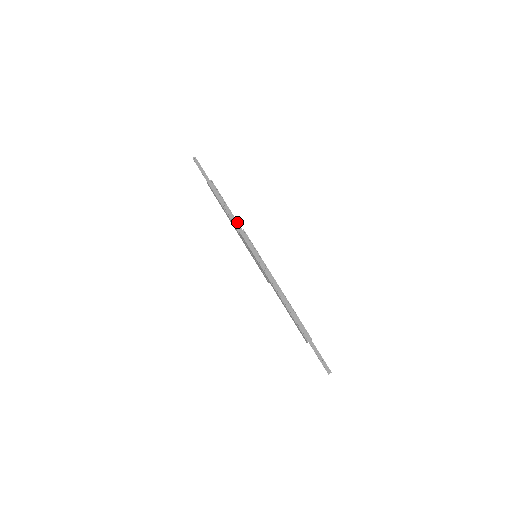
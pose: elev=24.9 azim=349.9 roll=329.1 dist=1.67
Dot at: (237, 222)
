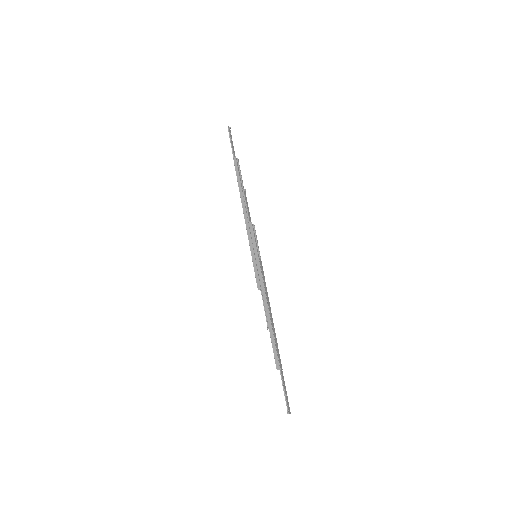
Dot at: occluded
